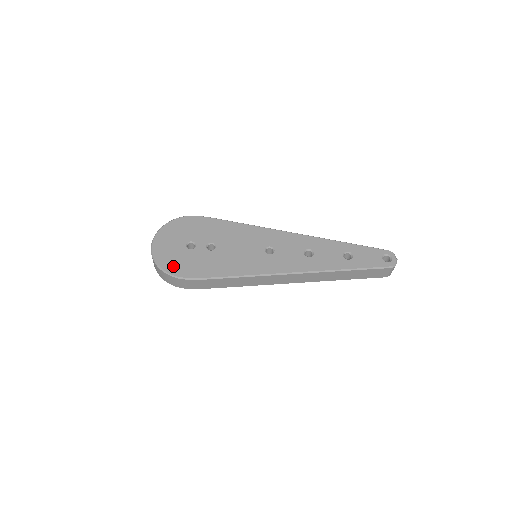
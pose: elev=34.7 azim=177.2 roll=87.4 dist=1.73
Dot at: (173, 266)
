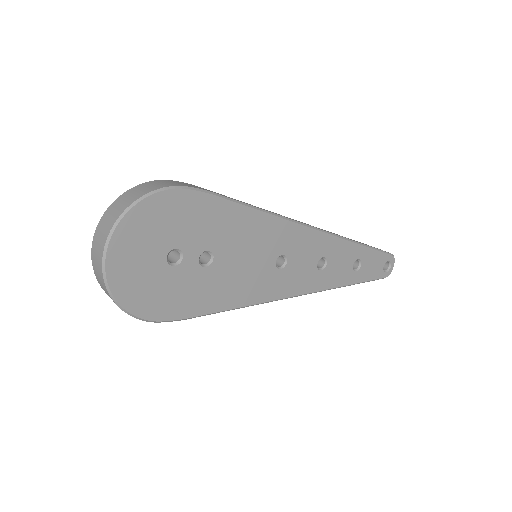
Dot at: (144, 302)
